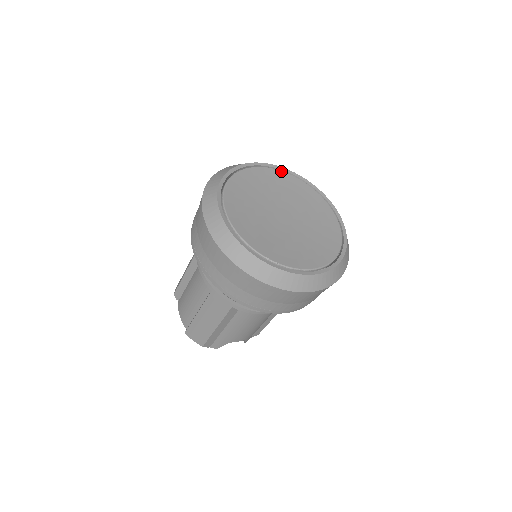
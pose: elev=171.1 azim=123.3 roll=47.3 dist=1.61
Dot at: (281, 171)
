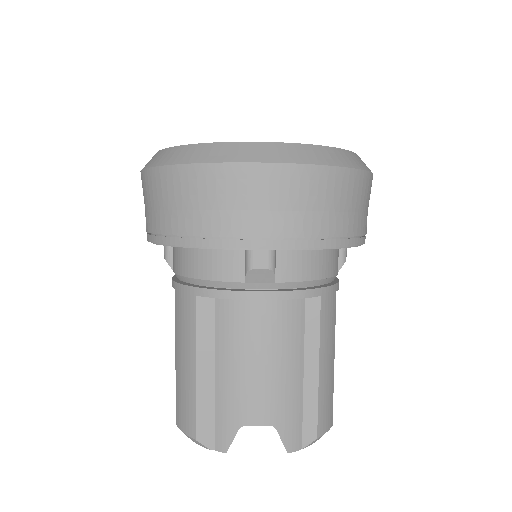
Dot at: occluded
